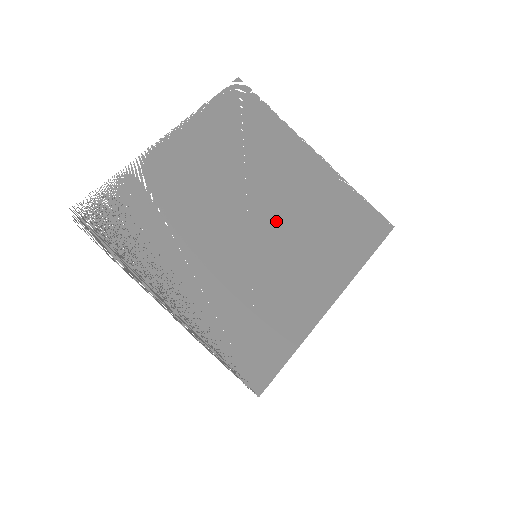
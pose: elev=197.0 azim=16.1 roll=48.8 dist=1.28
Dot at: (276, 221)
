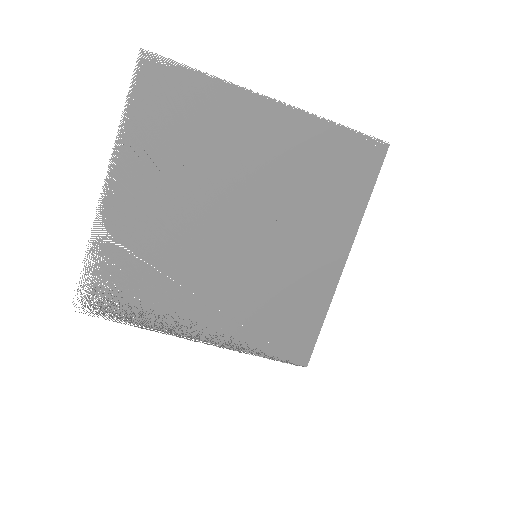
Dot at: (261, 210)
